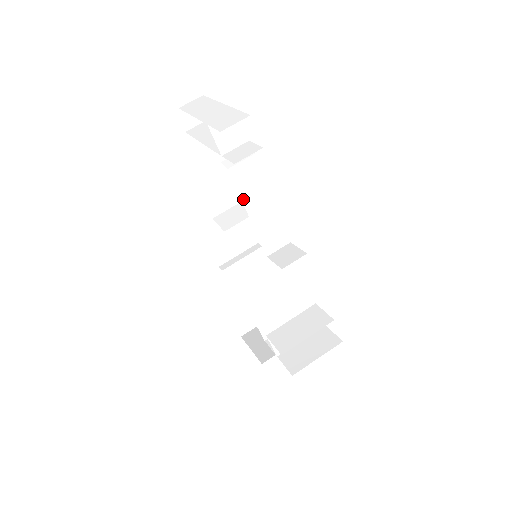
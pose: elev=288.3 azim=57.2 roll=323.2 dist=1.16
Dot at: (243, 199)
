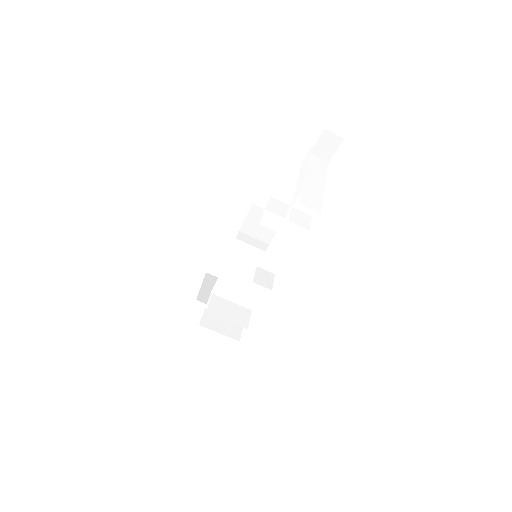
Dot at: (278, 233)
